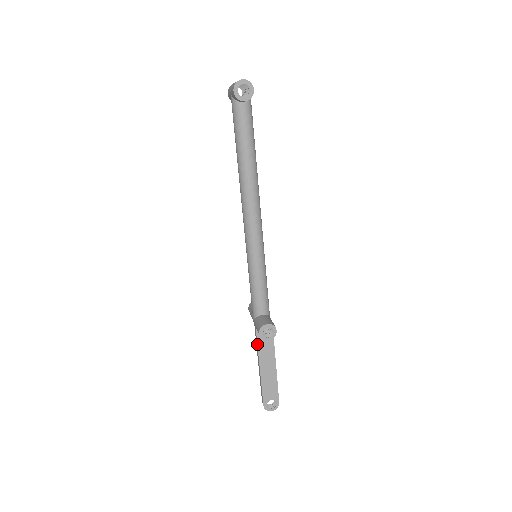
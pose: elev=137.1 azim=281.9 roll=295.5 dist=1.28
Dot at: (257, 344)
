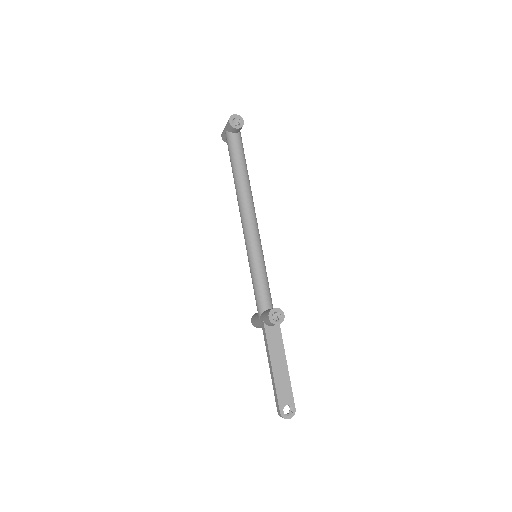
Dot at: (266, 339)
